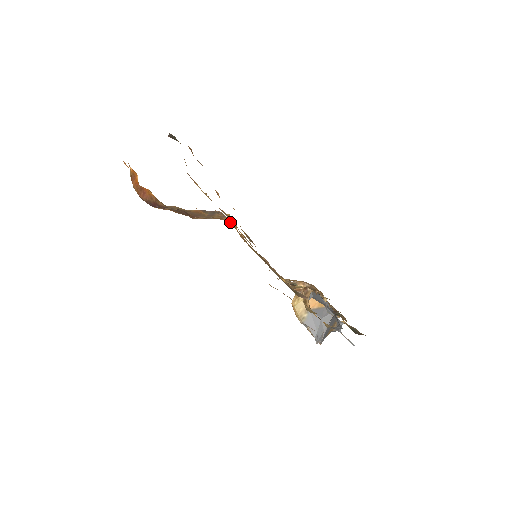
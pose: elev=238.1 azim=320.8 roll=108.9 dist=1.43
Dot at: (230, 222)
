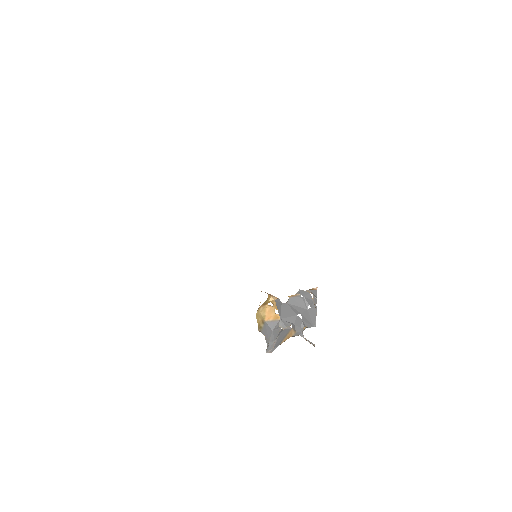
Dot at: occluded
